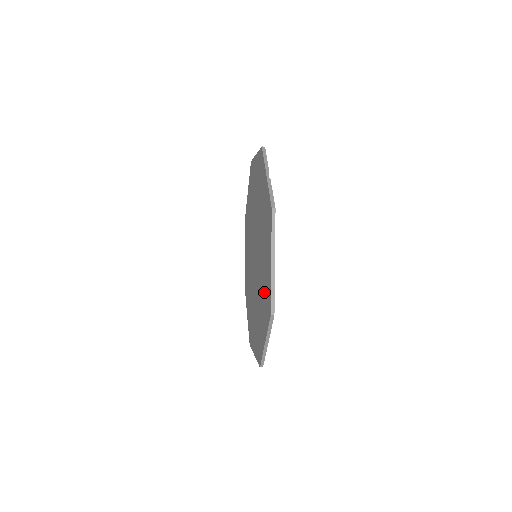
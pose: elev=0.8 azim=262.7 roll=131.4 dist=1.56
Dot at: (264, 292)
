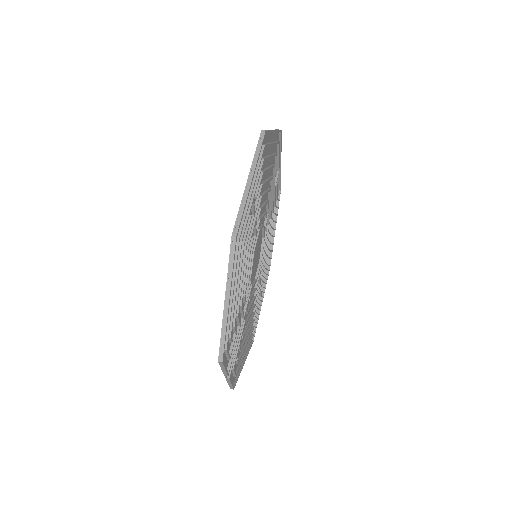
Dot at: occluded
